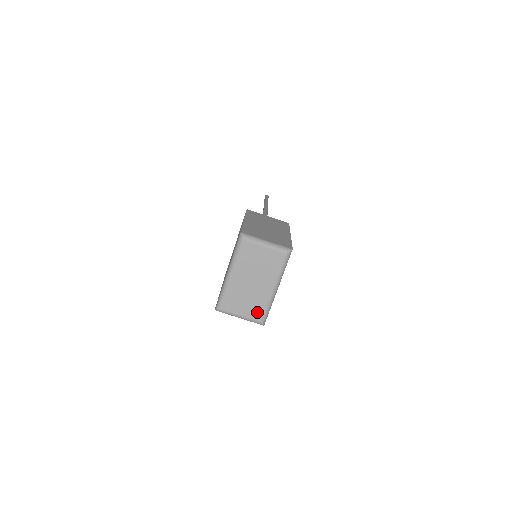
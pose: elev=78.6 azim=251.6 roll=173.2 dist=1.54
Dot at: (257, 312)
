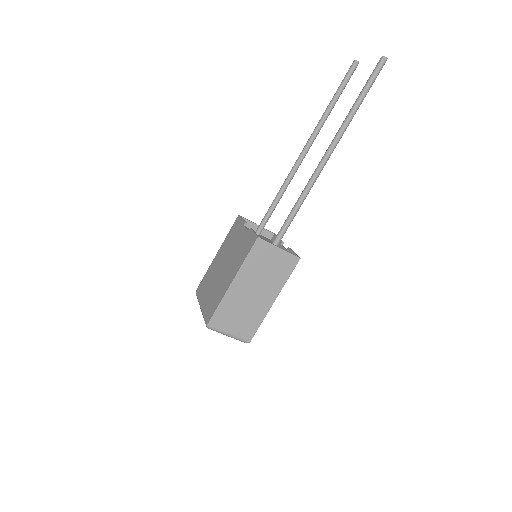
Dot at: occluded
